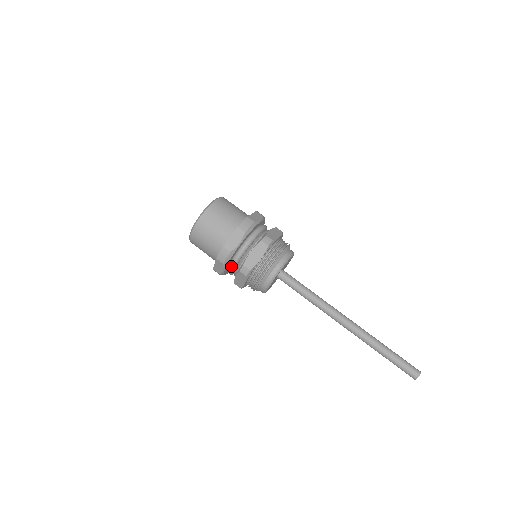
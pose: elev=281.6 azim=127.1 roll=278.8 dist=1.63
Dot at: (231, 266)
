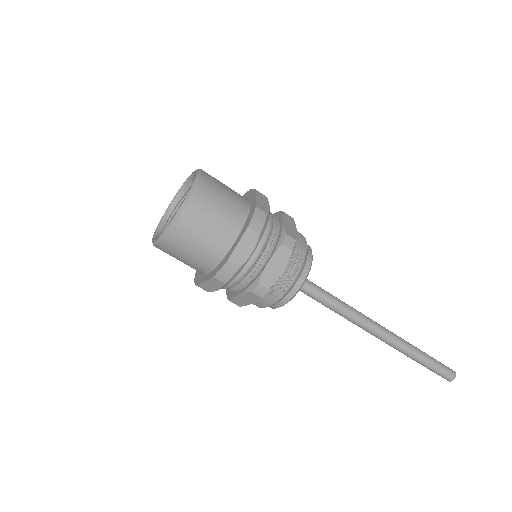
Dot at: (233, 283)
